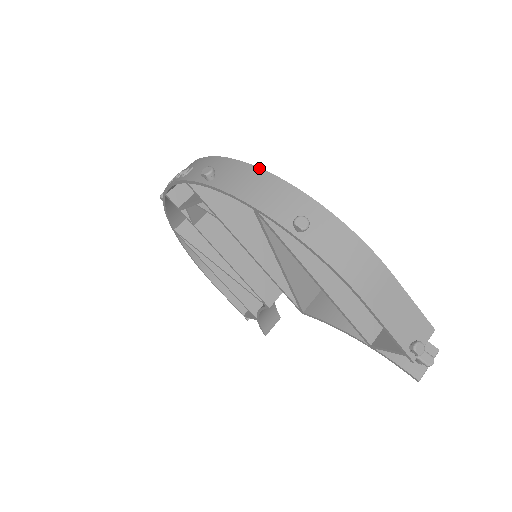
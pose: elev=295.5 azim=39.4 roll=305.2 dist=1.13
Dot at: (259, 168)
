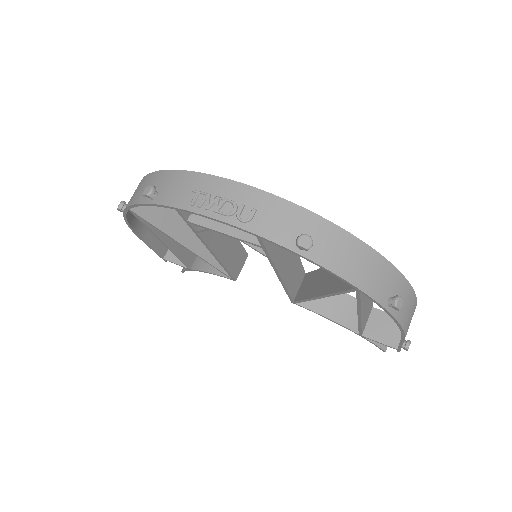
Dot at: (354, 236)
